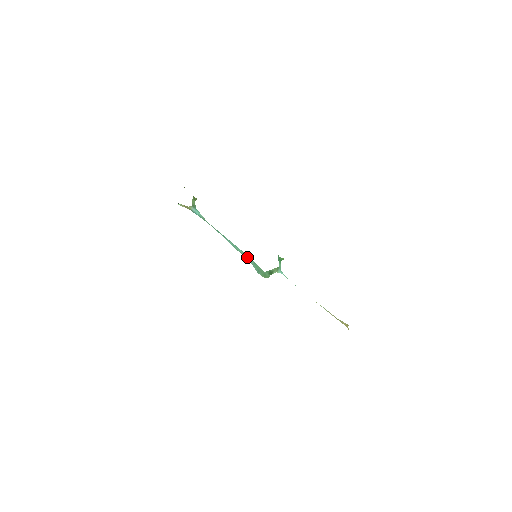
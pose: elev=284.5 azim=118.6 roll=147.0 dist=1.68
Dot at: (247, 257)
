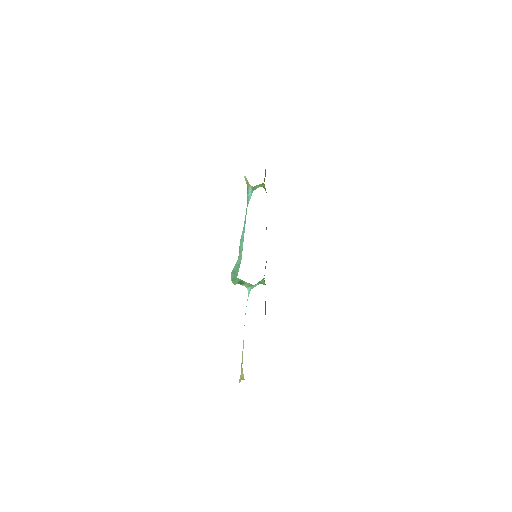
Dot at: (240, 255)
